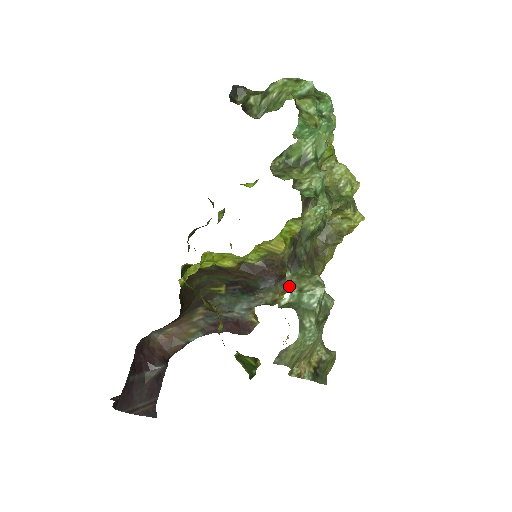
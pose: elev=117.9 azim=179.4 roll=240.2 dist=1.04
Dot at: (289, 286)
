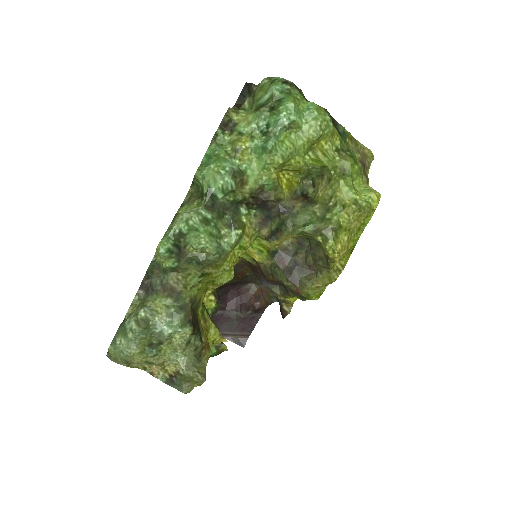
Dot at: (131, 307)
